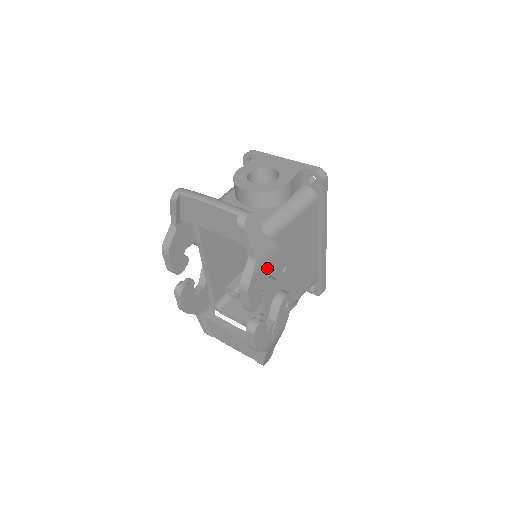
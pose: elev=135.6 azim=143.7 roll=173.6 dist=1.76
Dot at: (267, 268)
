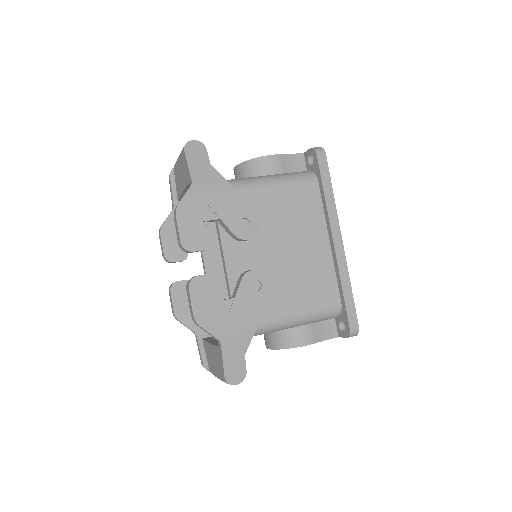
Dot at: (211, 203)
